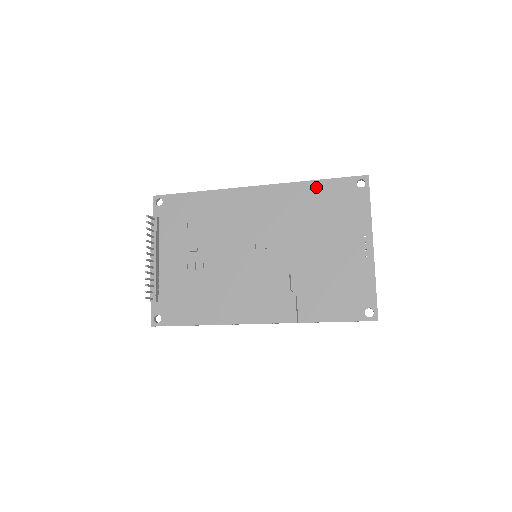
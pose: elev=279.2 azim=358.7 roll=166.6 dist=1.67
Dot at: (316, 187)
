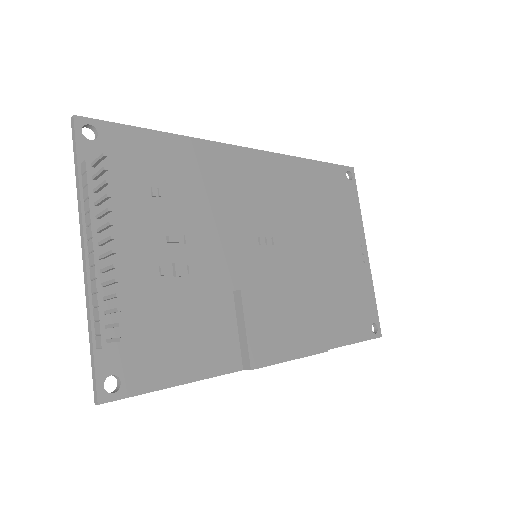
Dot at: (314, 169)
